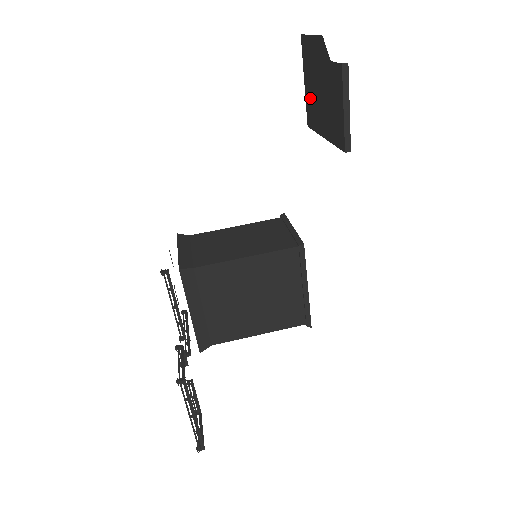
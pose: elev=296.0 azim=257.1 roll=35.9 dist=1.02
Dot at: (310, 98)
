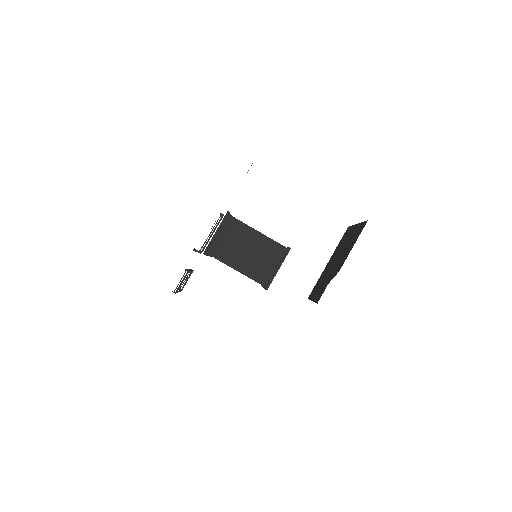
Dot at: (347, 237)
